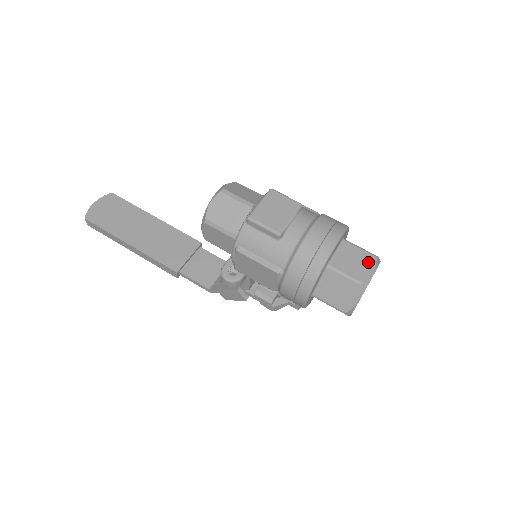
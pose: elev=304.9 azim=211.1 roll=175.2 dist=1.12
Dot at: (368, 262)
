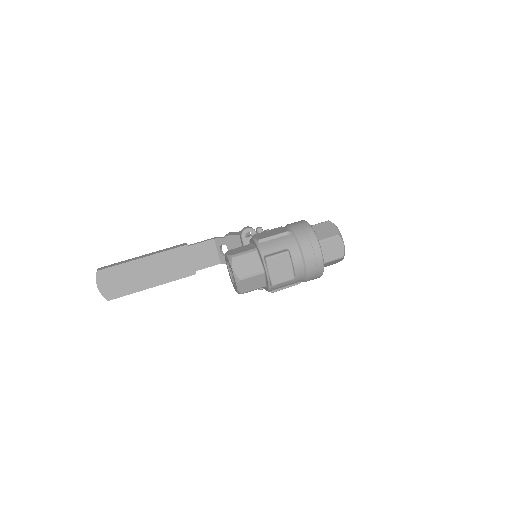
Dot at: (338, 243)
